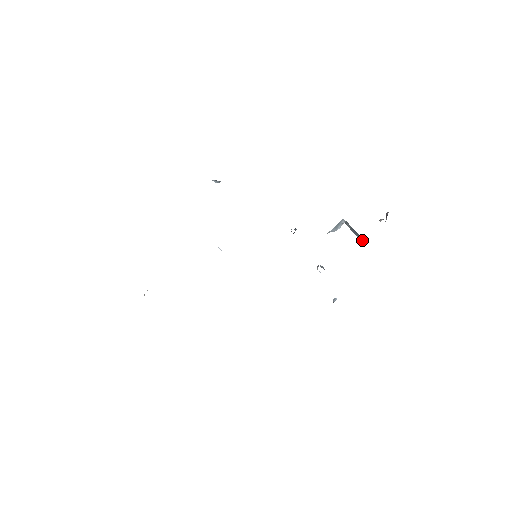
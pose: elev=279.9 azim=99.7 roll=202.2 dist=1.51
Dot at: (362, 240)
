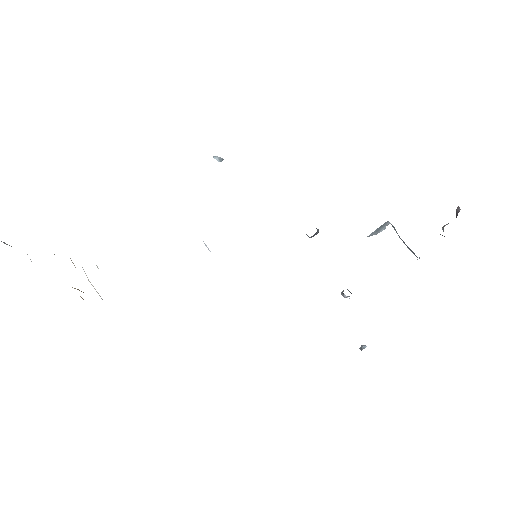
Dot at: (414, 254)
